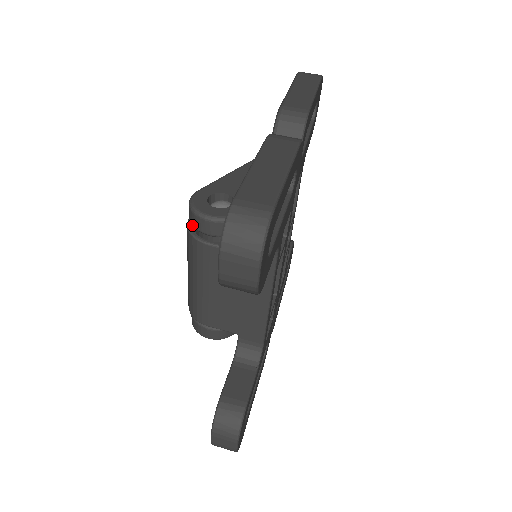
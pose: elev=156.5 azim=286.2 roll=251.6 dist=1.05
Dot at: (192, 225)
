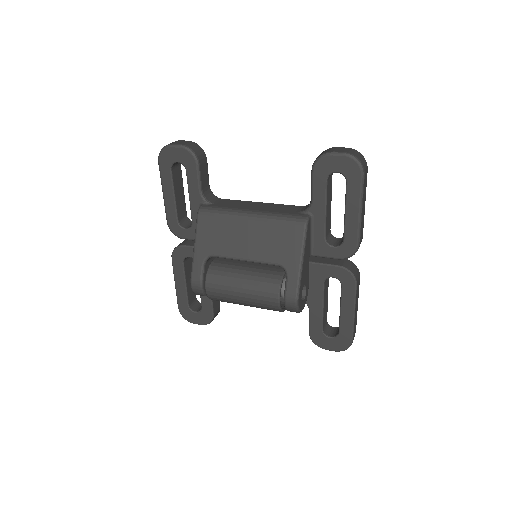
Dot at: (287, 310)
